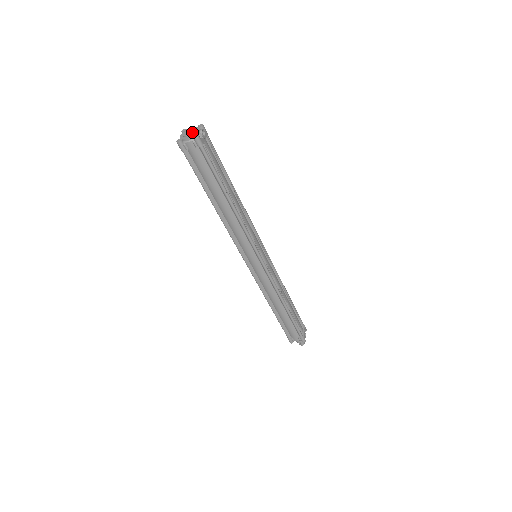
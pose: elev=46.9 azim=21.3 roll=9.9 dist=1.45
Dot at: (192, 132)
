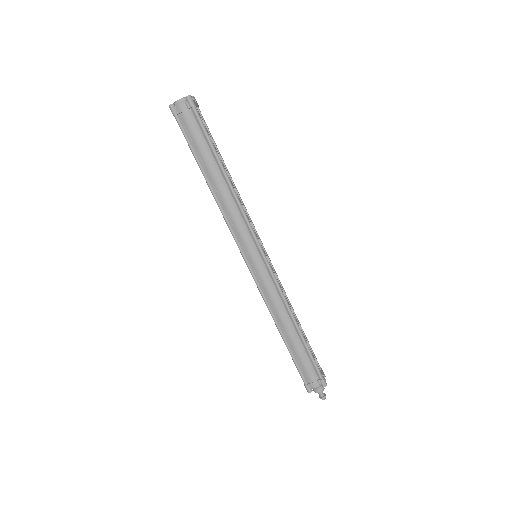
Dot at: (184, 97)
